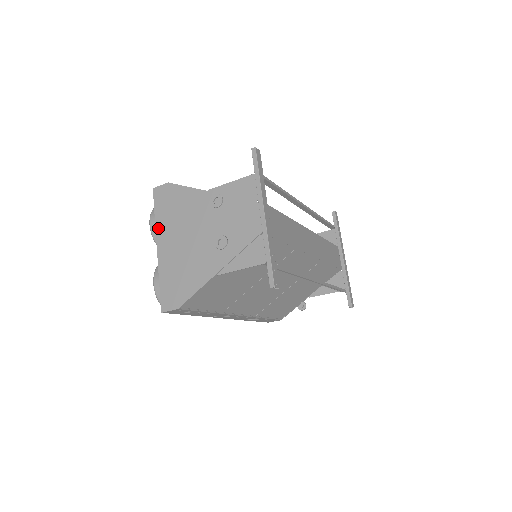
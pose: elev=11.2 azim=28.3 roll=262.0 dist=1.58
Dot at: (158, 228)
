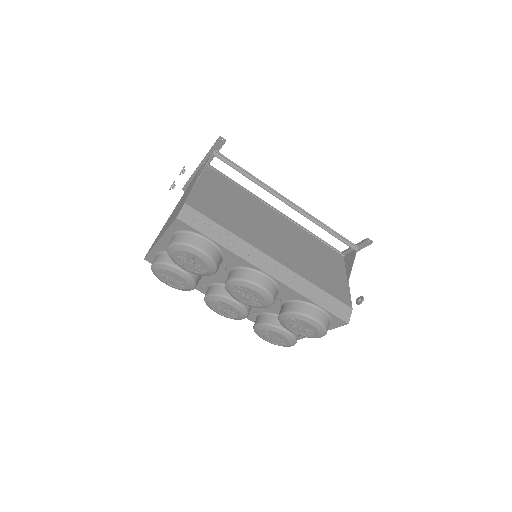
Dot at: (154, 244)
